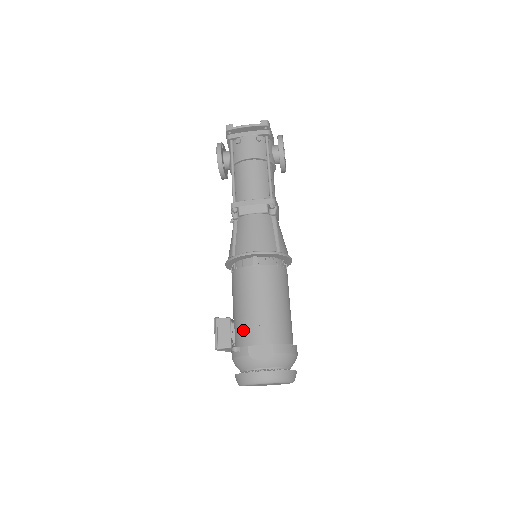
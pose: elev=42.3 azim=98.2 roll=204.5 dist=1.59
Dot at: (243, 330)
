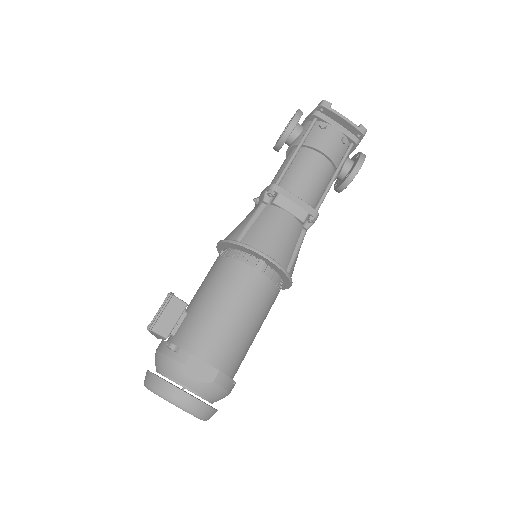
Dot at: (196, 331)
